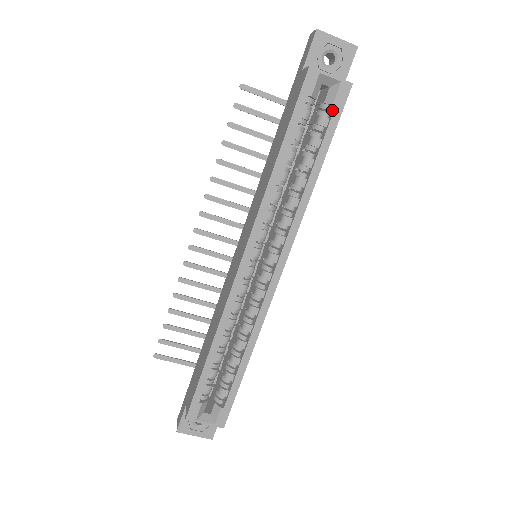
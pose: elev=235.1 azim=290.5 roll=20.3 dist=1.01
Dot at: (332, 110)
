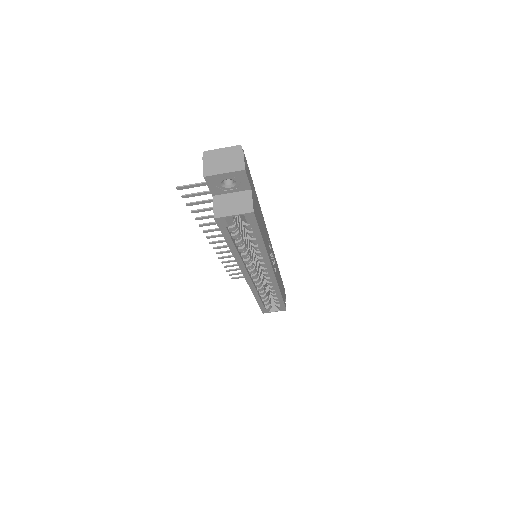
Dot at: occluded
